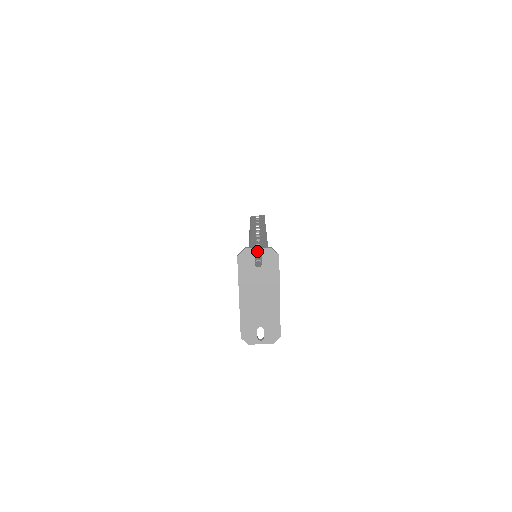
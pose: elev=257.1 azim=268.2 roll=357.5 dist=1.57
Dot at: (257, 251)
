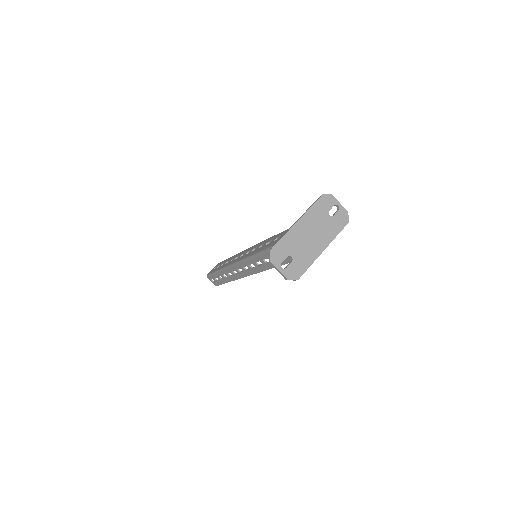
Dot at: (338, 205)
